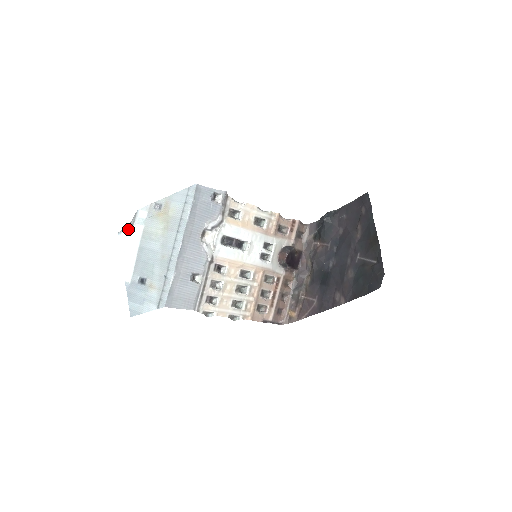
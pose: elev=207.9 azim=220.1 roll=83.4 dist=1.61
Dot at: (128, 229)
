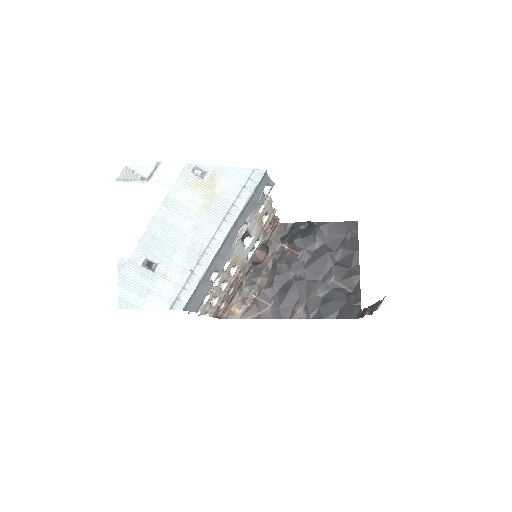
Dot at: (138, 182)
